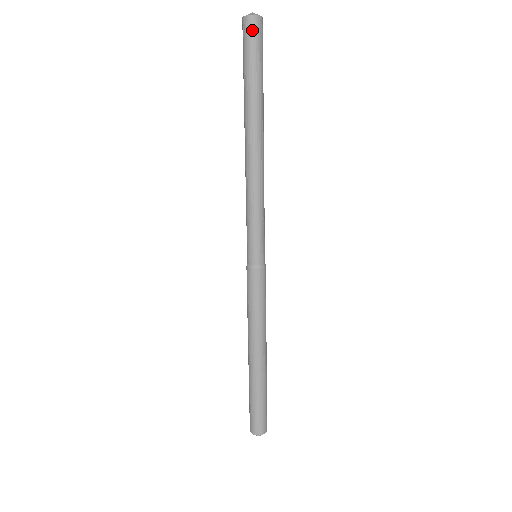
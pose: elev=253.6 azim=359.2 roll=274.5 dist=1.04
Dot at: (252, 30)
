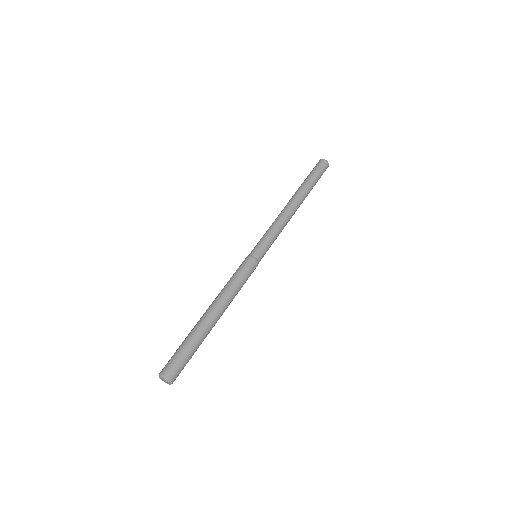
Dot at: (321, 163)
